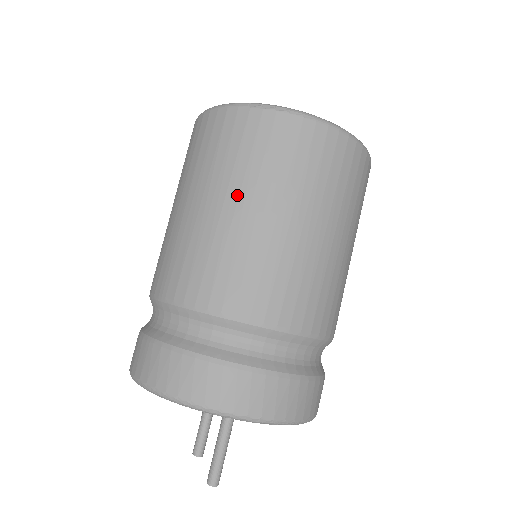
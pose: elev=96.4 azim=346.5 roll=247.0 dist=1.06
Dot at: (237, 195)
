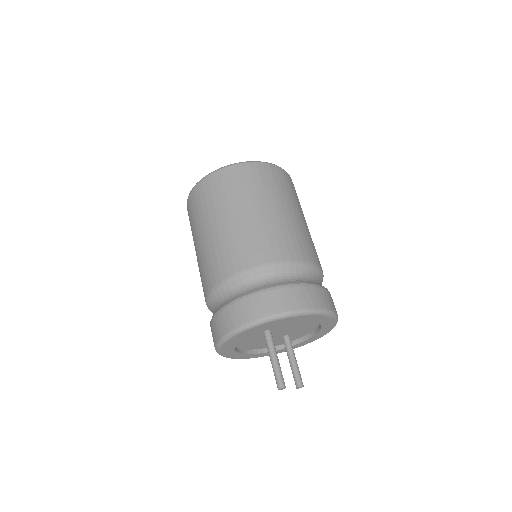
Dot at: (196, 239)
